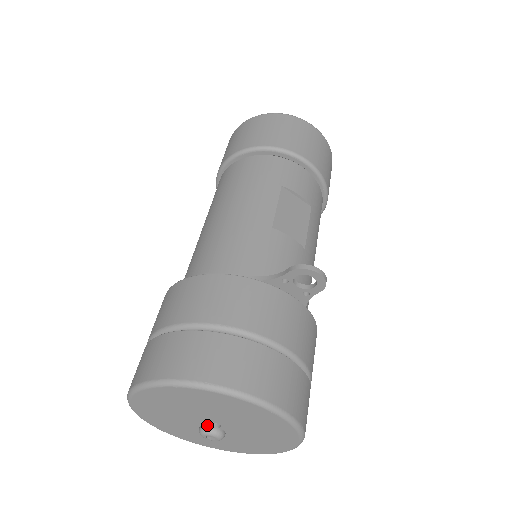
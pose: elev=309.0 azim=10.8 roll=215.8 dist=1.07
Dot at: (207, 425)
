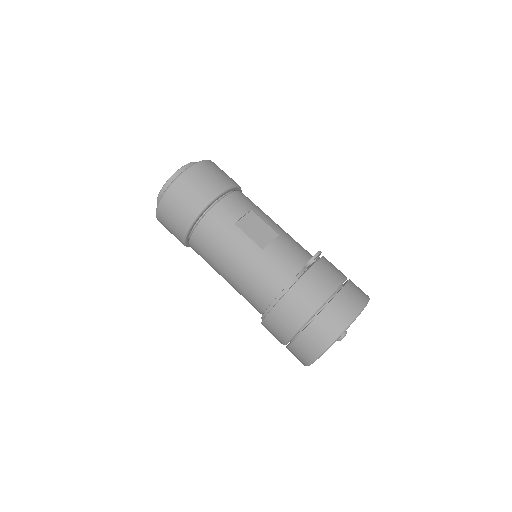
Dot at: occluded
